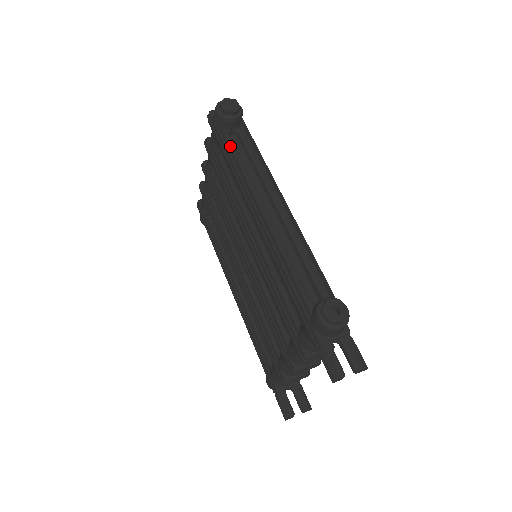
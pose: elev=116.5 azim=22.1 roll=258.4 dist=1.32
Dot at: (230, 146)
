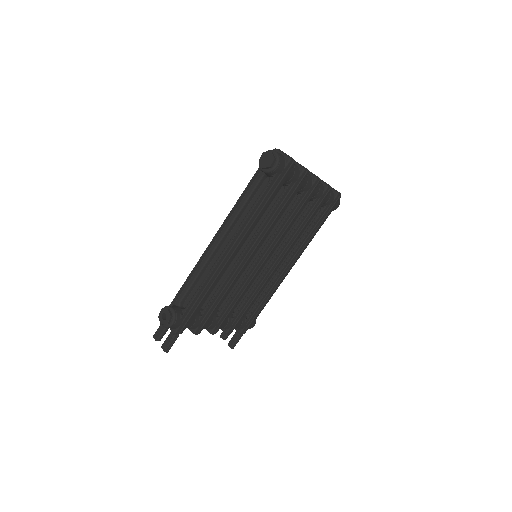
Dot at: (246, 187)
